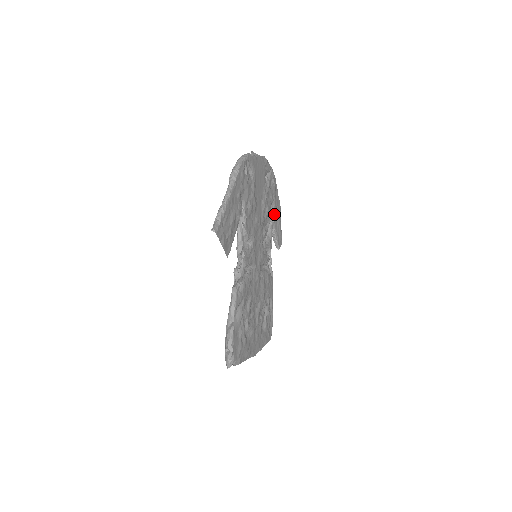
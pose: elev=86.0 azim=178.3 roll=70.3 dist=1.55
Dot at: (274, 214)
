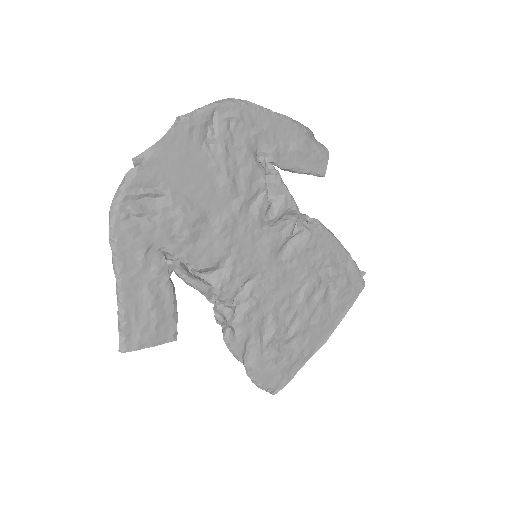
Dot at: (272, 157)
